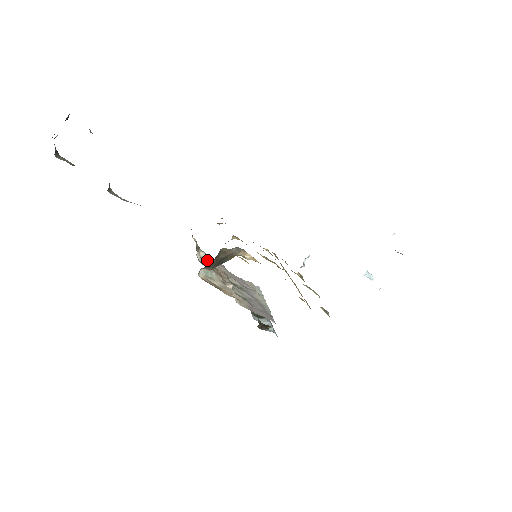
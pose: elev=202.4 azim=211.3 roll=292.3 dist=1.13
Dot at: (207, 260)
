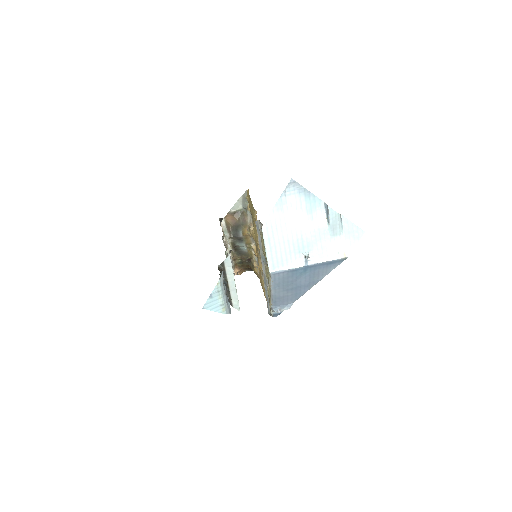
Dot at: occluded
